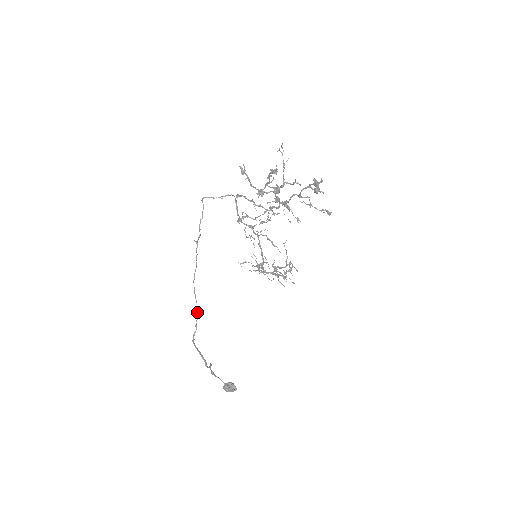
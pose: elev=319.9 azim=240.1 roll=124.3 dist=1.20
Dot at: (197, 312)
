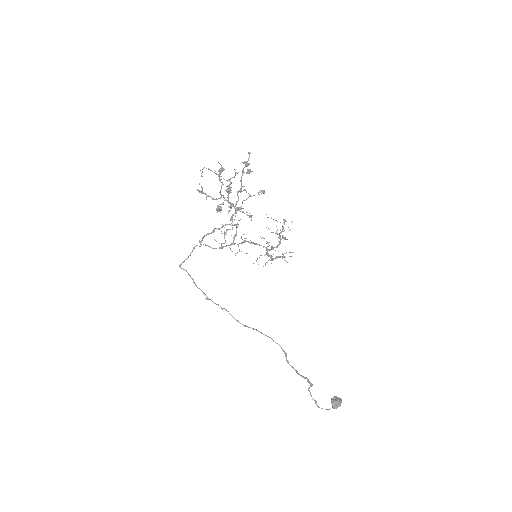
Dot at: (266, 335)
